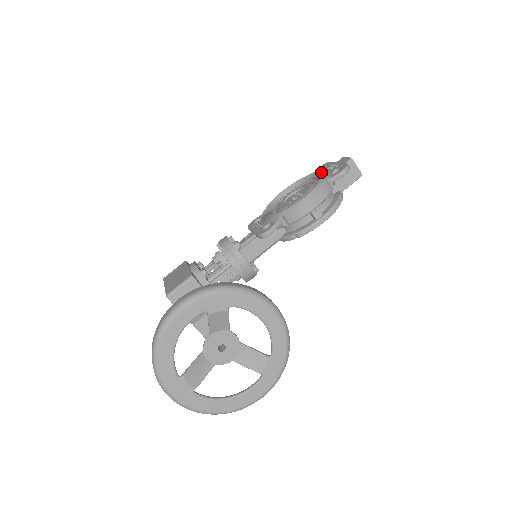
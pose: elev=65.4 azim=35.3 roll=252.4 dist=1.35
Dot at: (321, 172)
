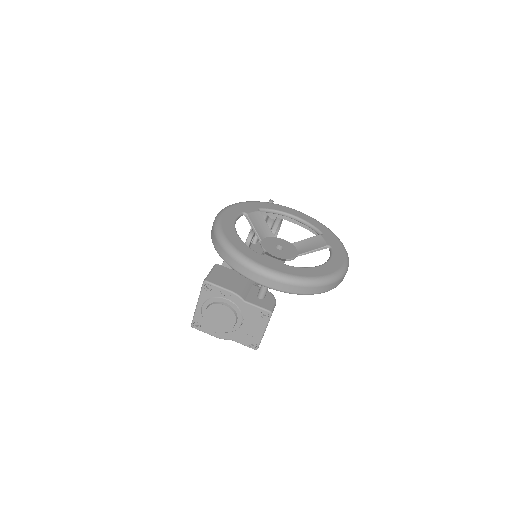
Dot at: occluded
